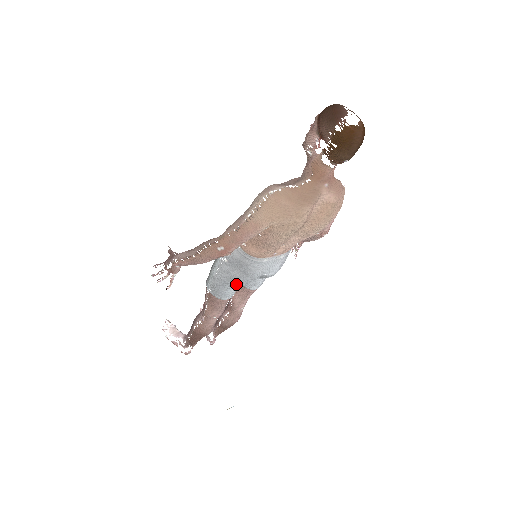
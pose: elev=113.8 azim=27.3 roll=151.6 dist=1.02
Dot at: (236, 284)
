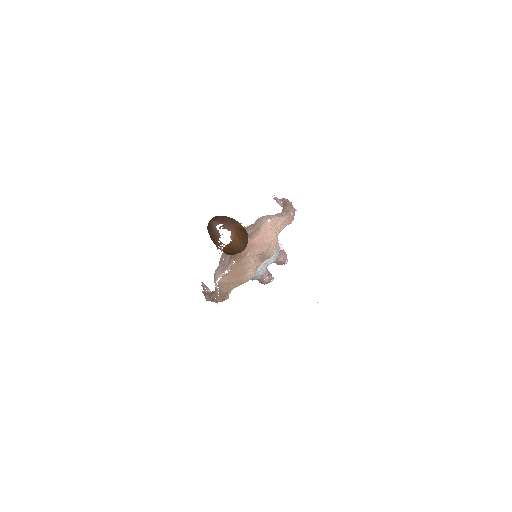
Dot at: occluded
